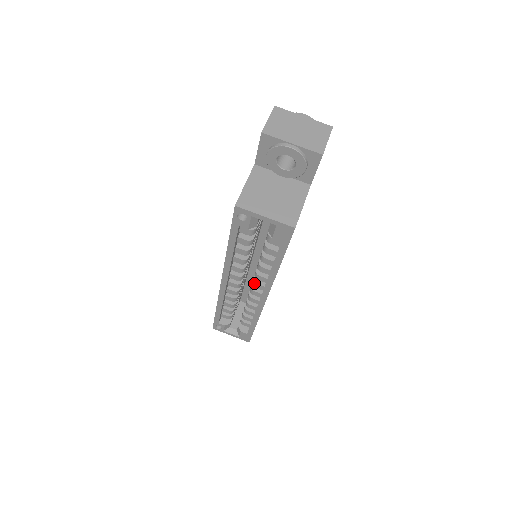
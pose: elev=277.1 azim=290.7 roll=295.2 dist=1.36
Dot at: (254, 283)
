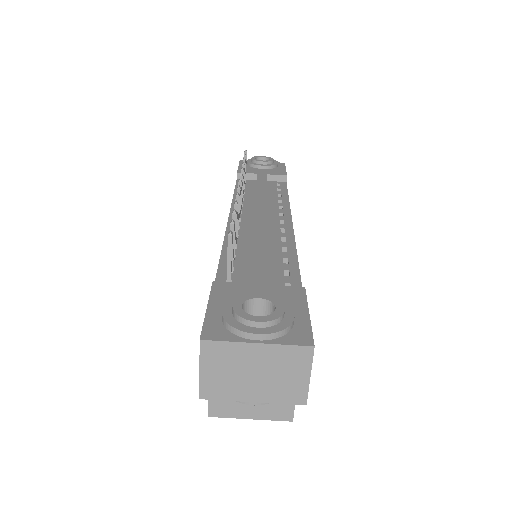
Dot at: occluded
